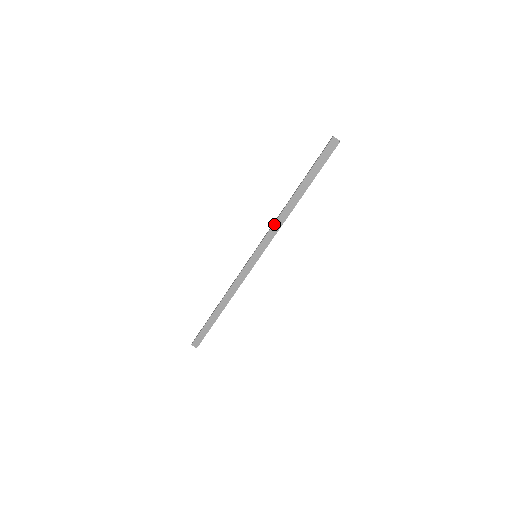
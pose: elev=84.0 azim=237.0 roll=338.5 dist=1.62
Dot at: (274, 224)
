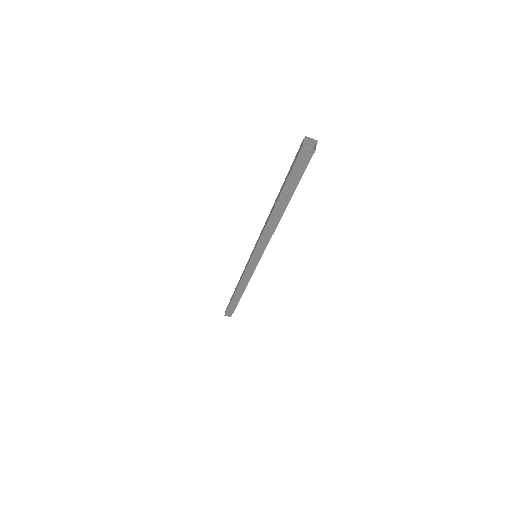
Dot at: (263, 234)
